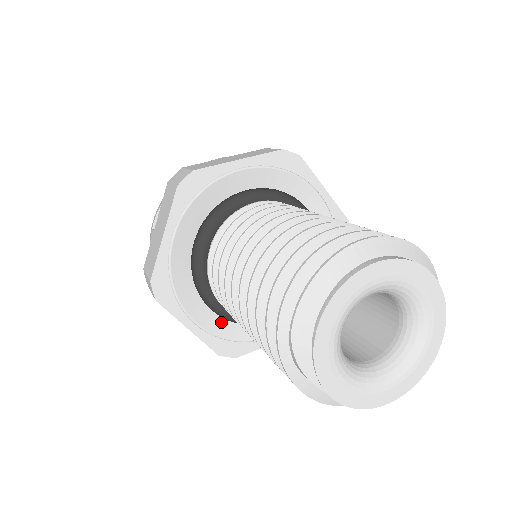
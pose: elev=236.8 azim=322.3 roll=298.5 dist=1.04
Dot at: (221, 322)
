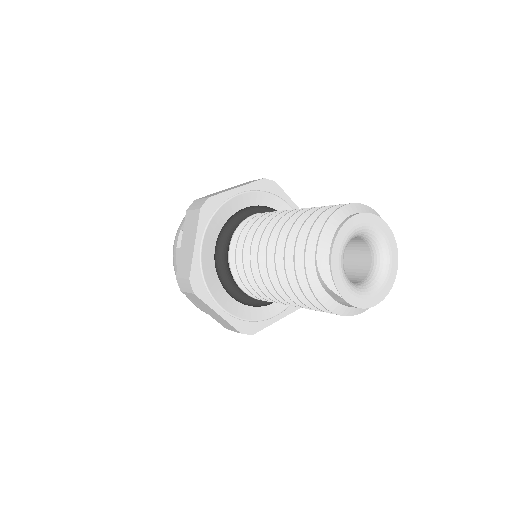
Dot at: (239, 307)
